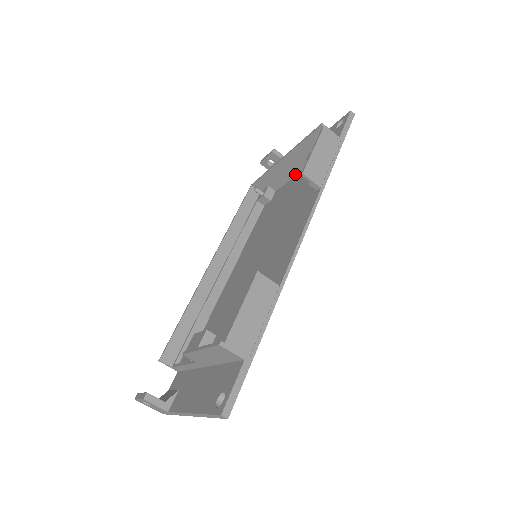
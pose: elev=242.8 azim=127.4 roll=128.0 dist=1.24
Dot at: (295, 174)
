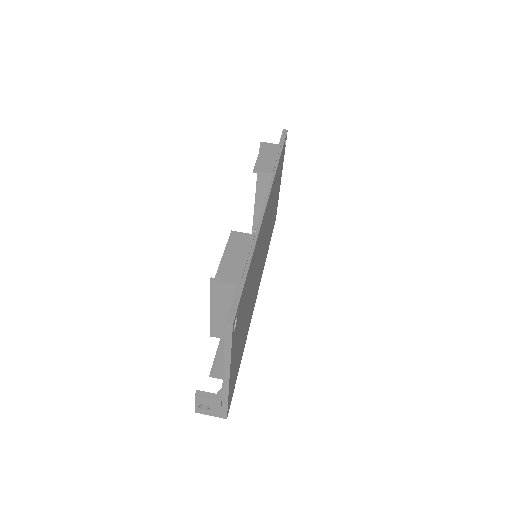
Dot at: occluded
